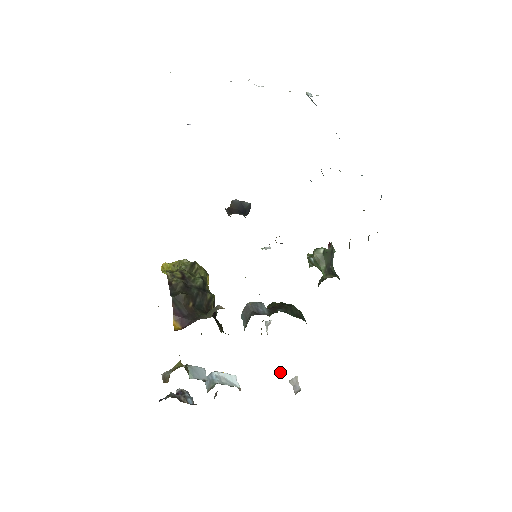
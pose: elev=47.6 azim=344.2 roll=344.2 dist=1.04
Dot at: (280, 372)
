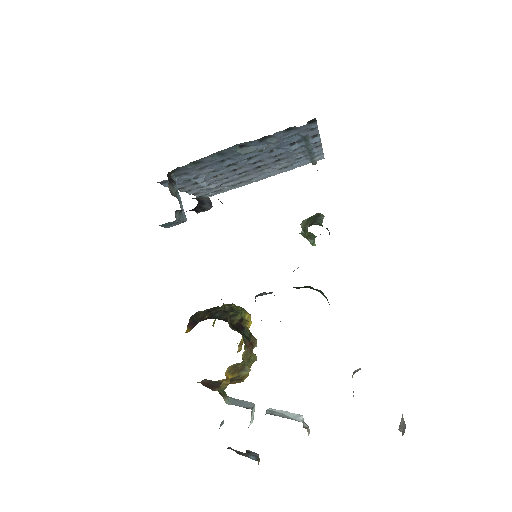
Dot at: (353, 395)
